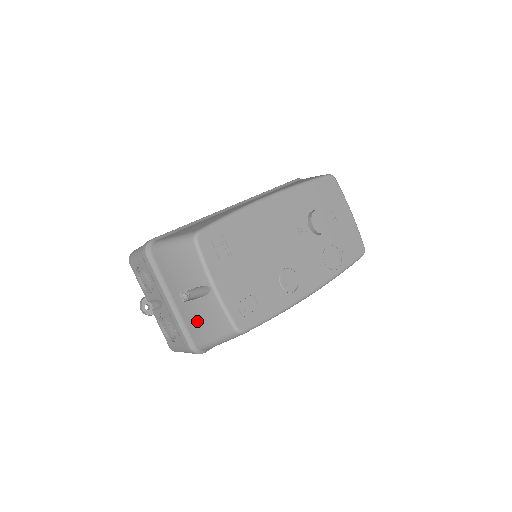
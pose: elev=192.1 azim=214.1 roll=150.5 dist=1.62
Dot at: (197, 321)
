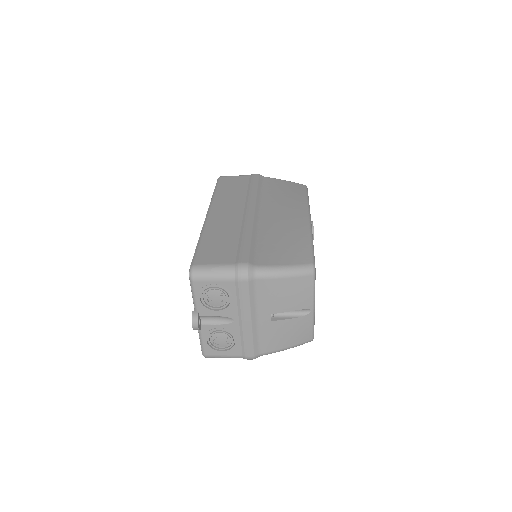
Dot at: (279, 335)
